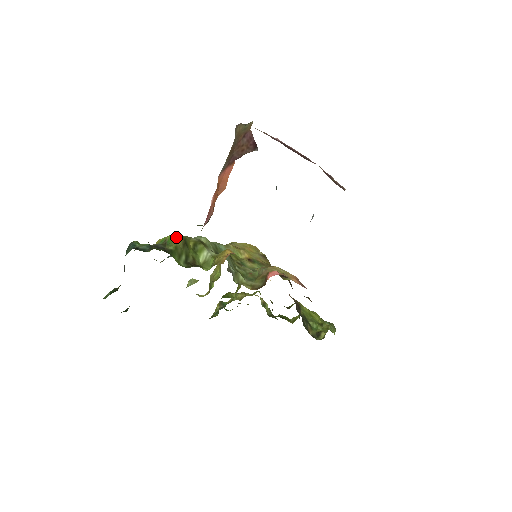
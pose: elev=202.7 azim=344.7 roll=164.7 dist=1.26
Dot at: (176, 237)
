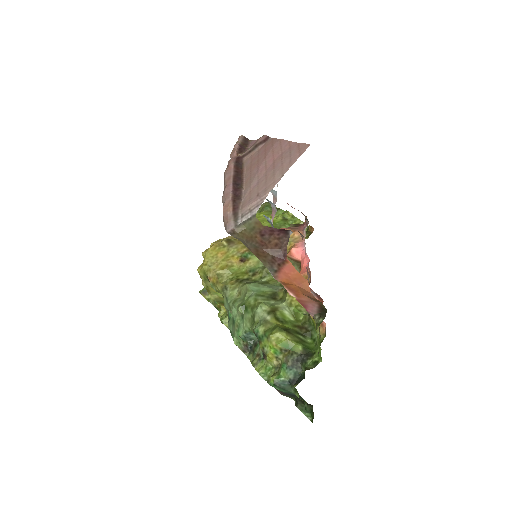
Dot at: (280, 338)
